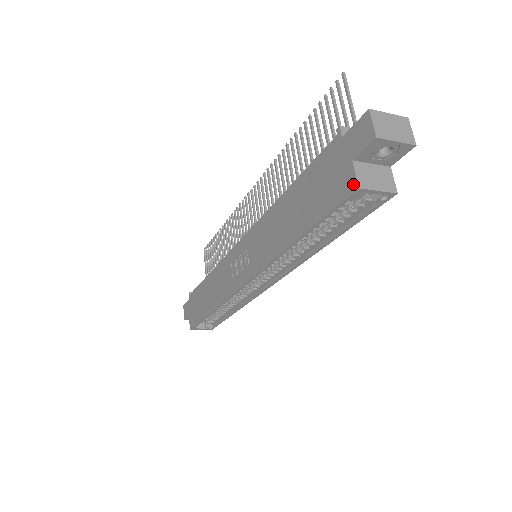
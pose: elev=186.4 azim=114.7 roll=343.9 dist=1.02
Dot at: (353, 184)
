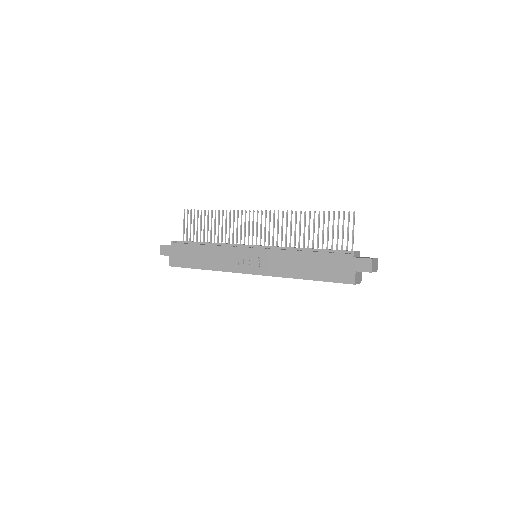
Dot at: (353, 281)
